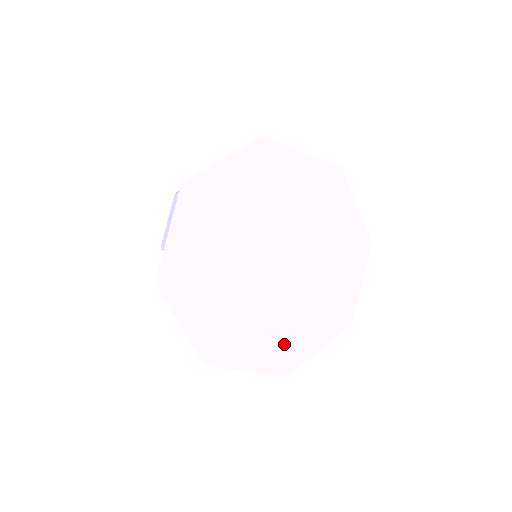
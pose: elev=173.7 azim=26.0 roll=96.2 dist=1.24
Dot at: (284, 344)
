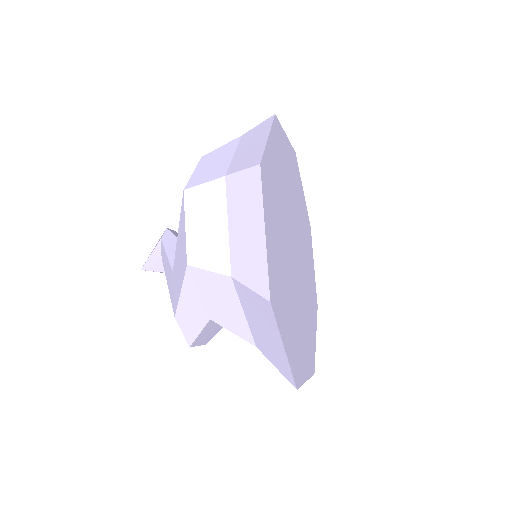
Dot at: (309, 340)
